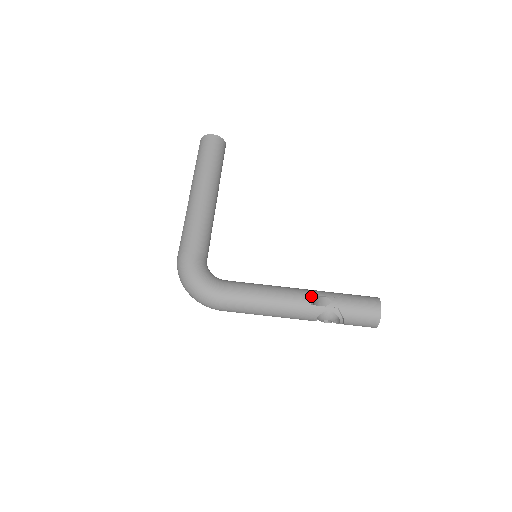
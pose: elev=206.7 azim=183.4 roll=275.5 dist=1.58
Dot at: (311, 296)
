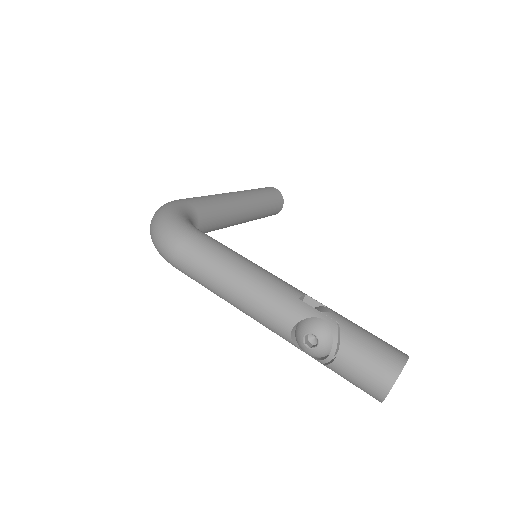
Dot at: (305, 300)
